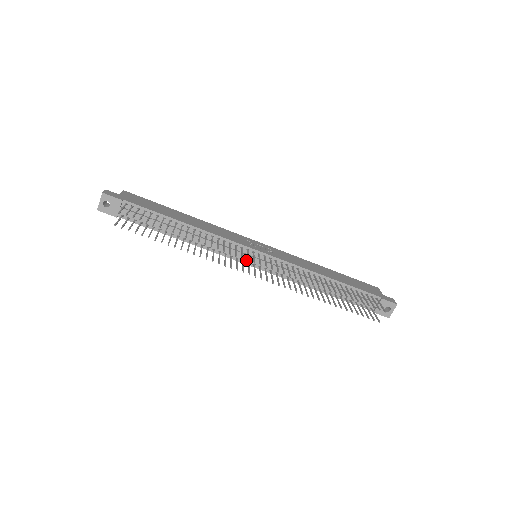
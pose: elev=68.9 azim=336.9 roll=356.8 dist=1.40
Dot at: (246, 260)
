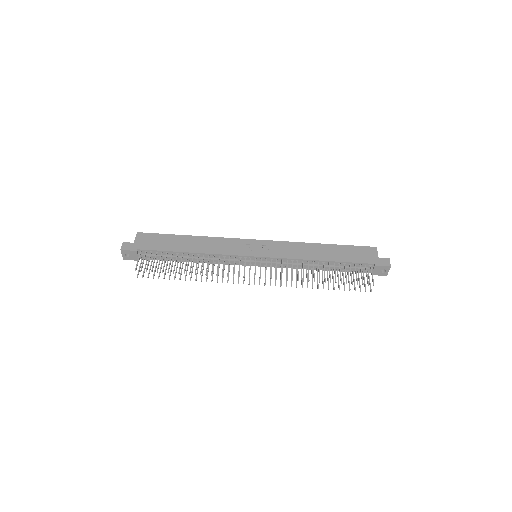
Dot at: (248, 263)
